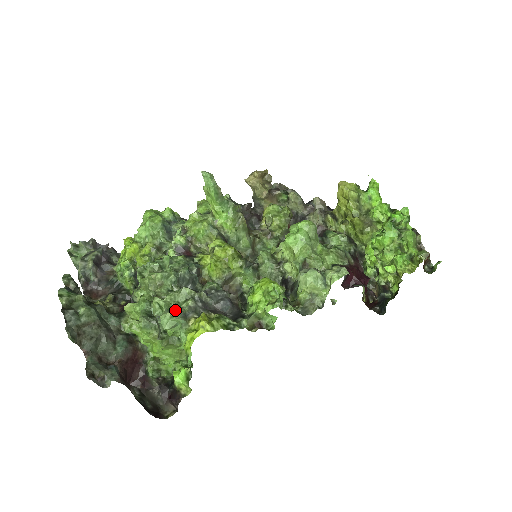
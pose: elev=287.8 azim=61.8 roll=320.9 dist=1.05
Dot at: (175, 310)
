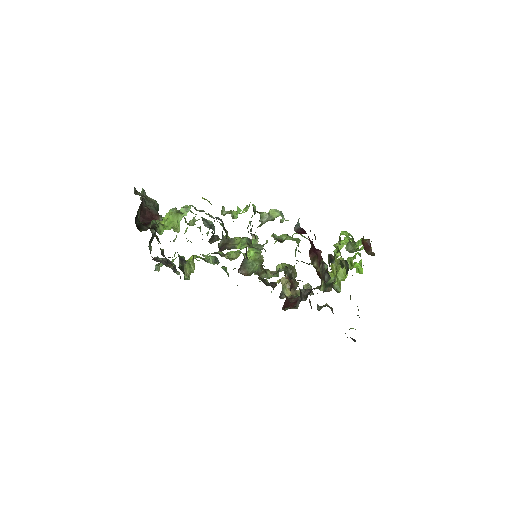
Dot at: occluded
